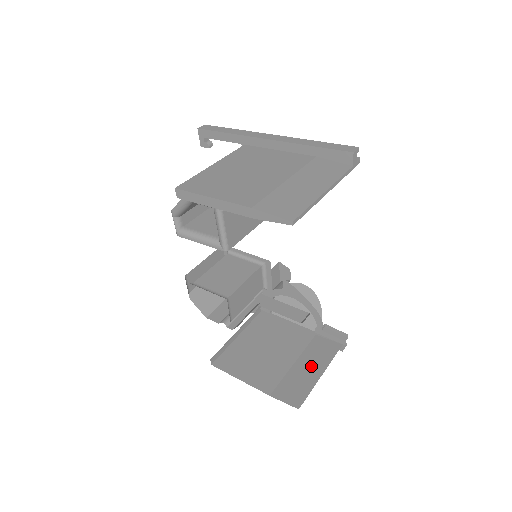
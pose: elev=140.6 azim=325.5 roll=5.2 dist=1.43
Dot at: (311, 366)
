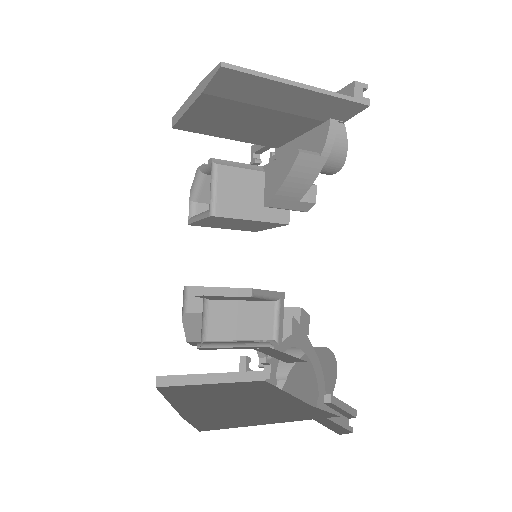
Dot at: (270, 416)
